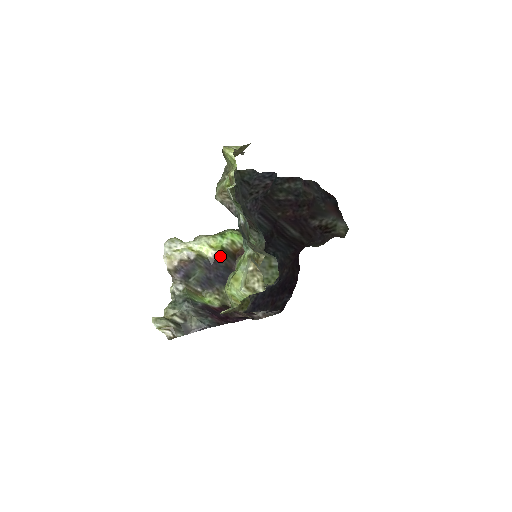
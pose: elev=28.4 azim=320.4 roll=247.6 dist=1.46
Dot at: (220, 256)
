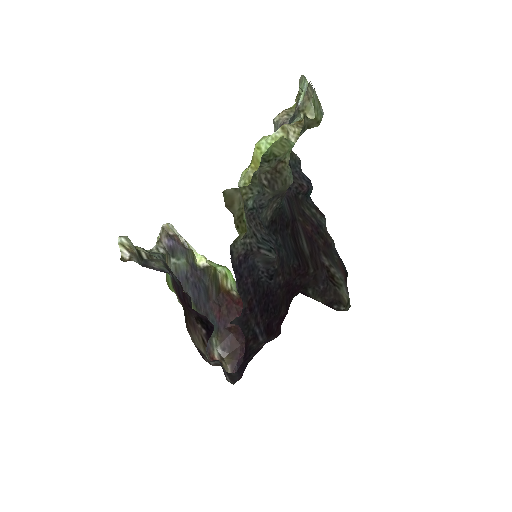
Dot at: (209, 272)
